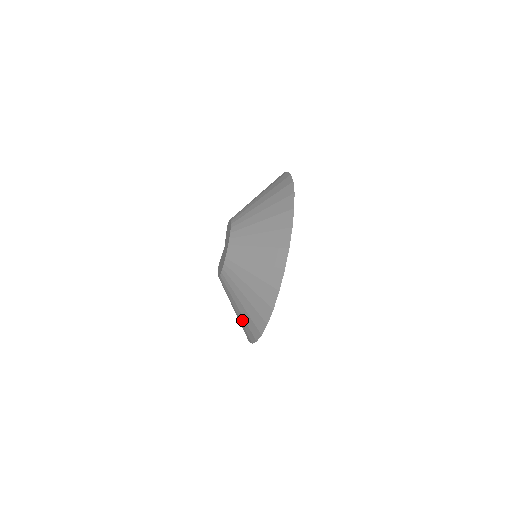
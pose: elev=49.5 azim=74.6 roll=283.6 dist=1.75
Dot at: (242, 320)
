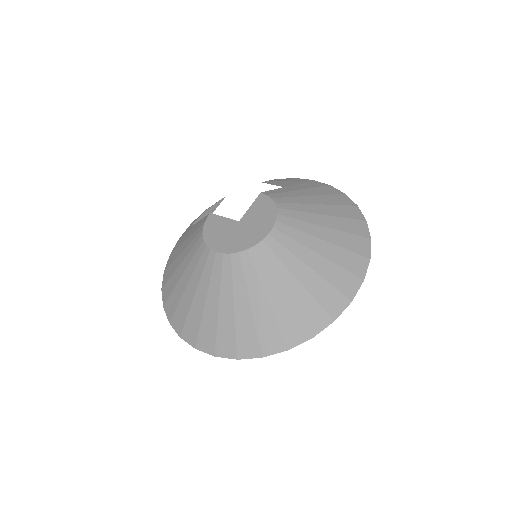
Dot at: (184, 302)
